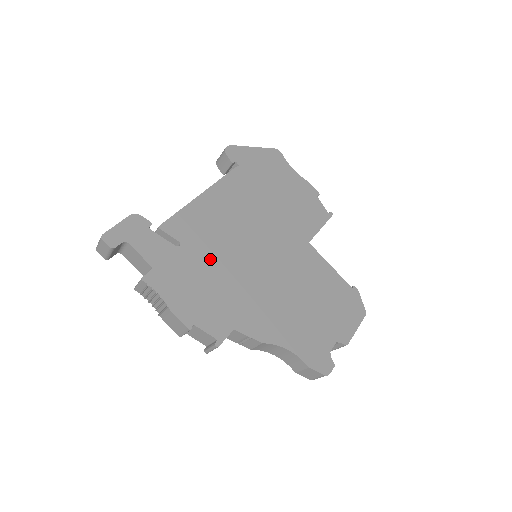
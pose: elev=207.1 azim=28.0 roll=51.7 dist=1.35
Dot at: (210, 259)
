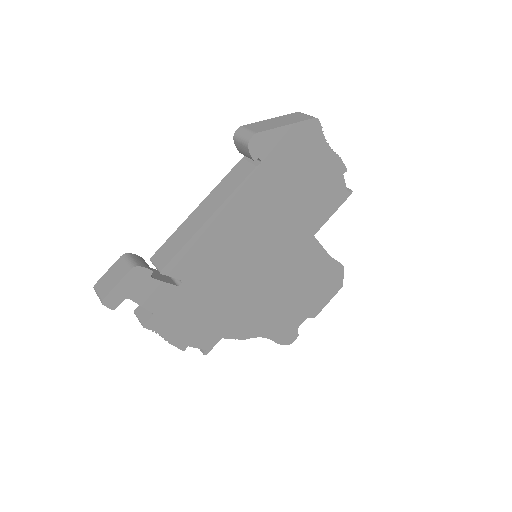
Dot at: (210, 287)
